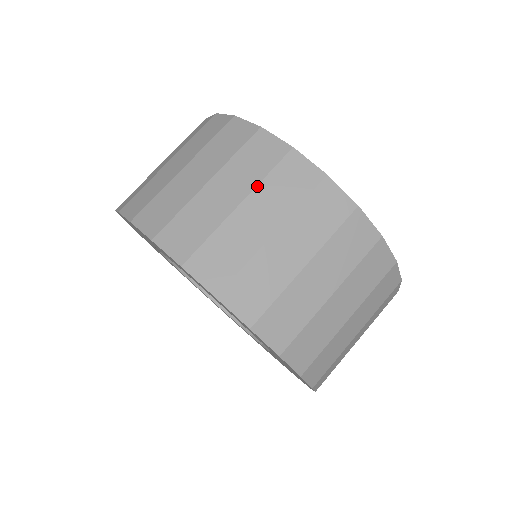
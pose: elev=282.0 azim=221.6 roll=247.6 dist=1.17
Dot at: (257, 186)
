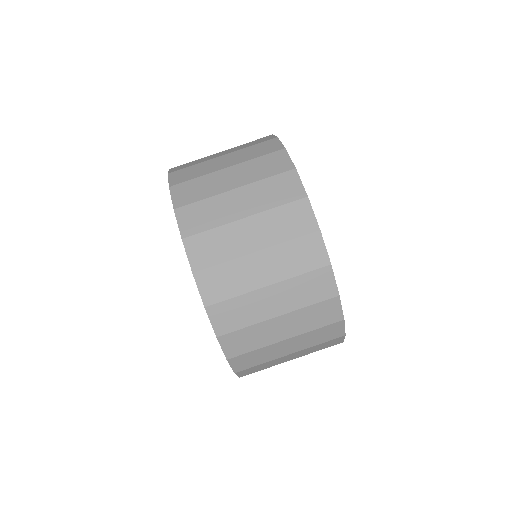
Dot at: (241, 149)
